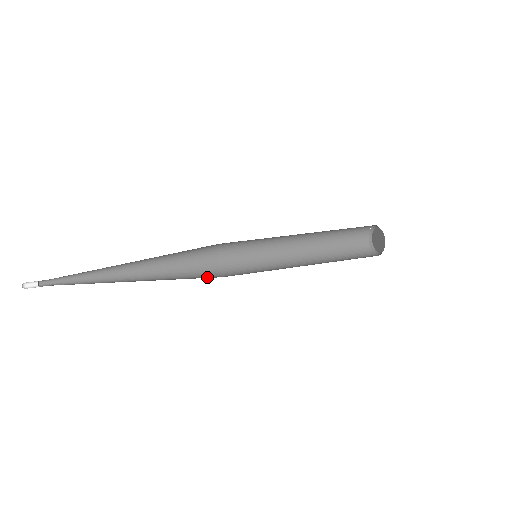
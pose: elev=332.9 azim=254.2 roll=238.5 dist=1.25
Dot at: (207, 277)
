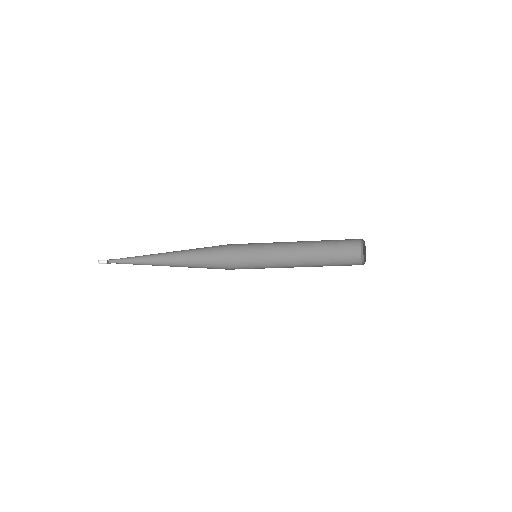
Dot at: occluded
